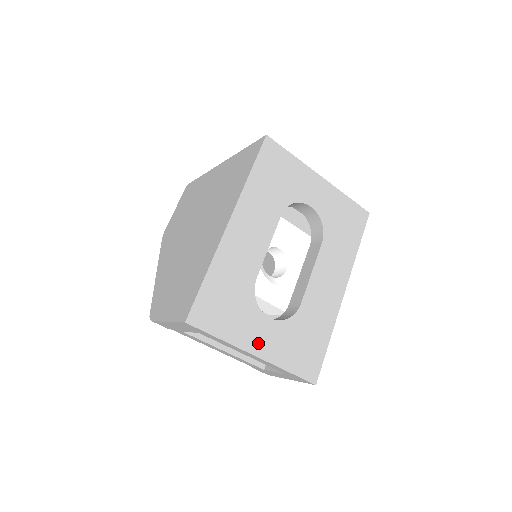
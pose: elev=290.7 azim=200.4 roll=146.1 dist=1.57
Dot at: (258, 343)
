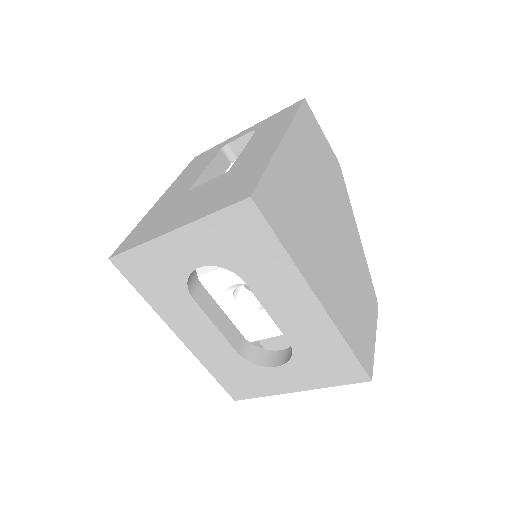
Dot at: (289, 384)
